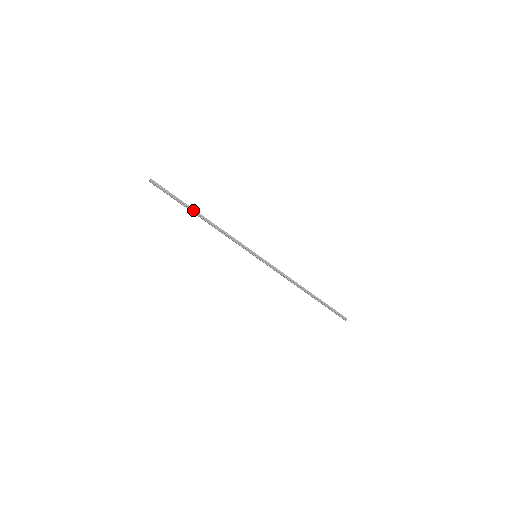
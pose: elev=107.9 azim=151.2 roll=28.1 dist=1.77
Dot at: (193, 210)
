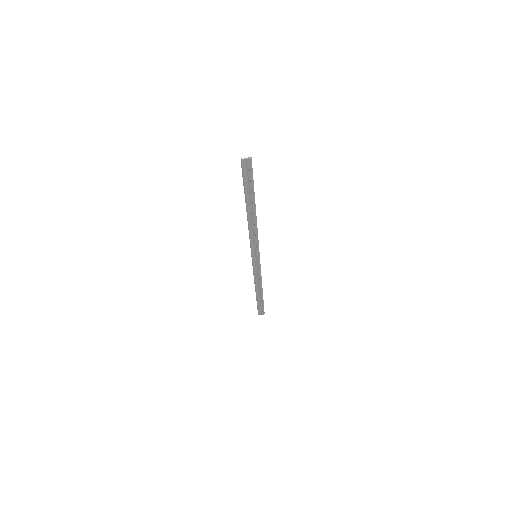
Dot at: occluded
